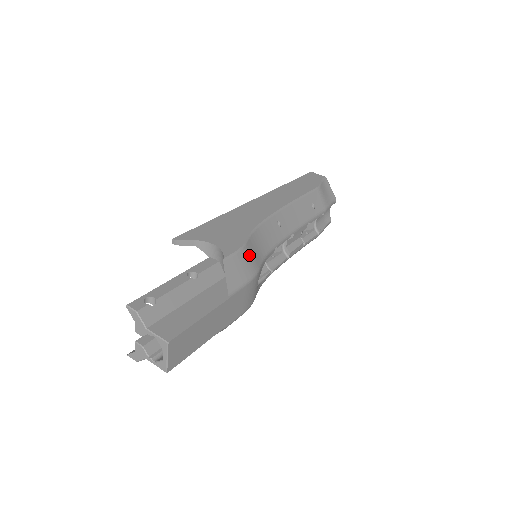
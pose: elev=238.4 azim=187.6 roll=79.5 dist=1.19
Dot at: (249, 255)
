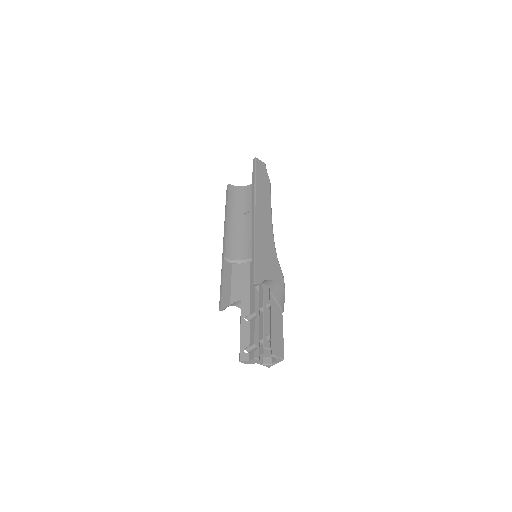
Dot at: occluded
